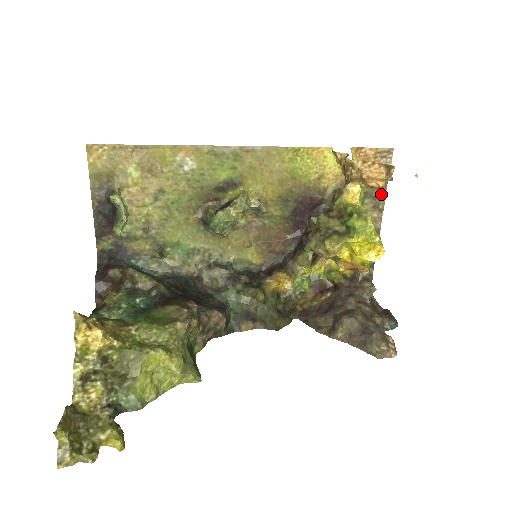
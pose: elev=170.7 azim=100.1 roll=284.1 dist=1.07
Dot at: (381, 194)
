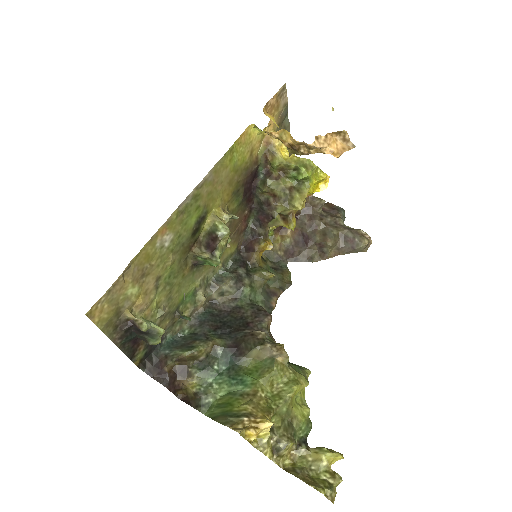
Dot at: (286, 124)
